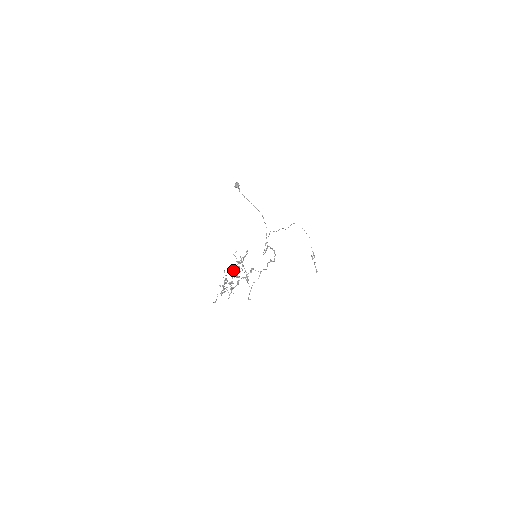
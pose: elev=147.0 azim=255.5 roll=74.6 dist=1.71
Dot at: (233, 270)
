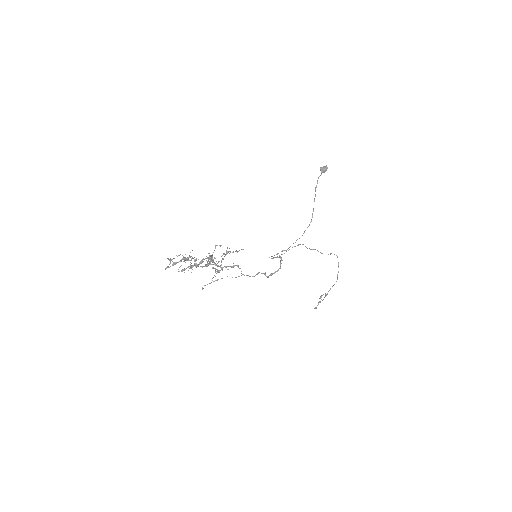
Dot at: occluded
